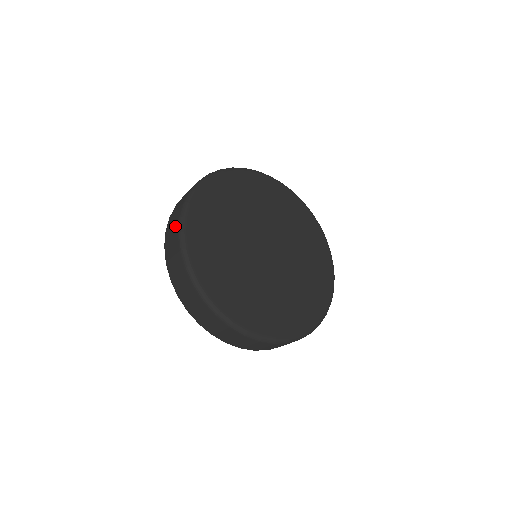
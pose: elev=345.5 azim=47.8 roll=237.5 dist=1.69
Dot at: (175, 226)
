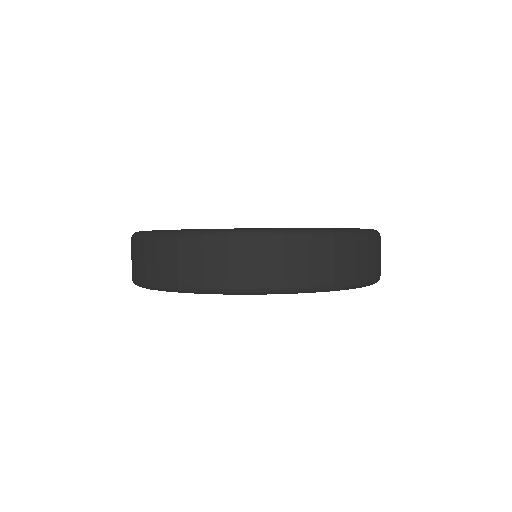
Dot at: occluded
